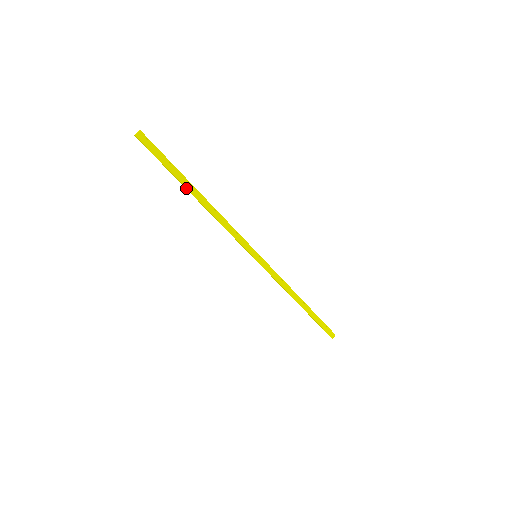
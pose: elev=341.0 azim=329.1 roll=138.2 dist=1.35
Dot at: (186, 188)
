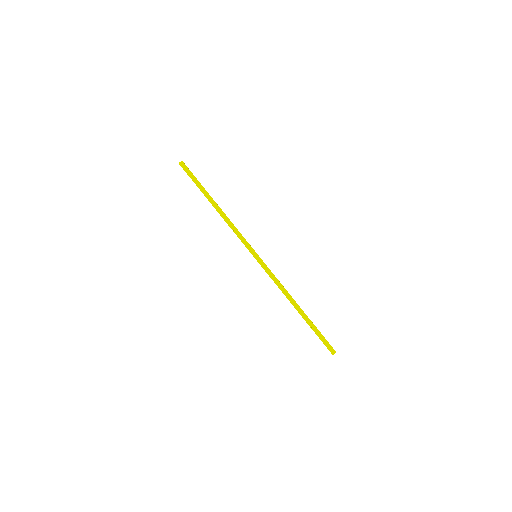
Dot at: occluded
